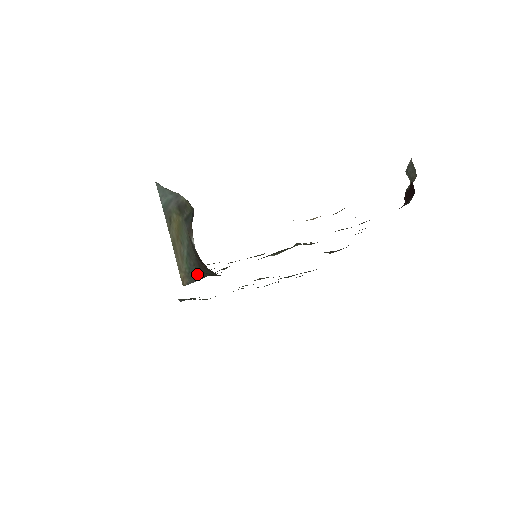
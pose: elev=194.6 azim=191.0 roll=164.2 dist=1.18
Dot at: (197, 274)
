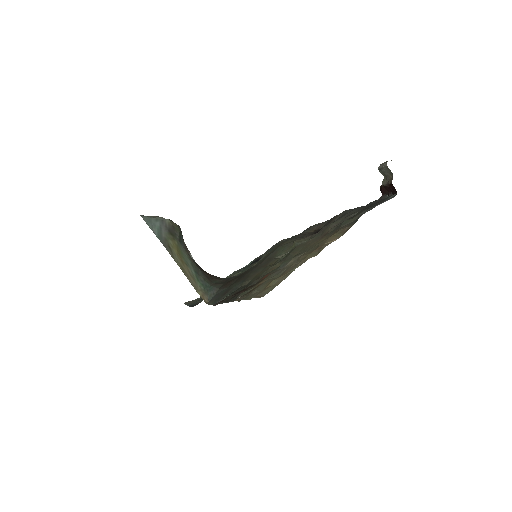
Dot at: (211, 288)
